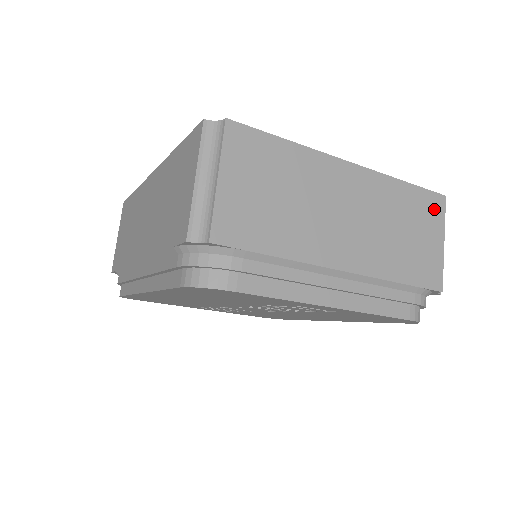
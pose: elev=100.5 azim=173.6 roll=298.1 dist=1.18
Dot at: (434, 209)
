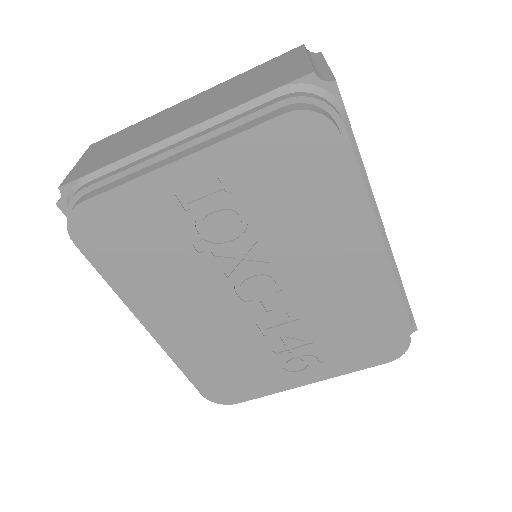
Dot at: (289, 56)
